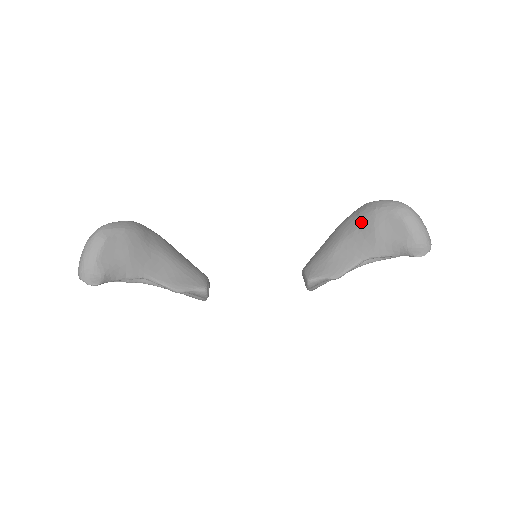
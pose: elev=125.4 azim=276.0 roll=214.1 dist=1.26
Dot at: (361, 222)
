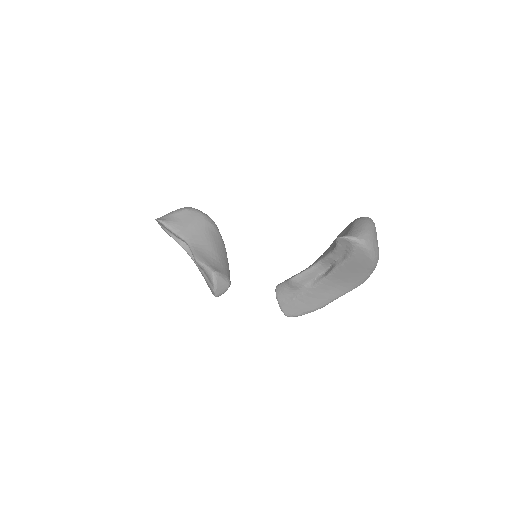
Dot at: occluded
